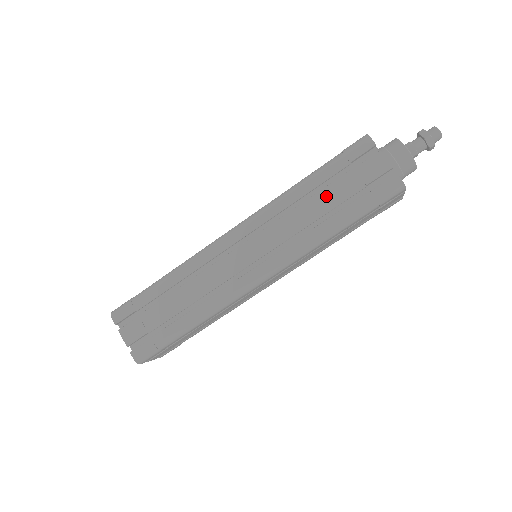
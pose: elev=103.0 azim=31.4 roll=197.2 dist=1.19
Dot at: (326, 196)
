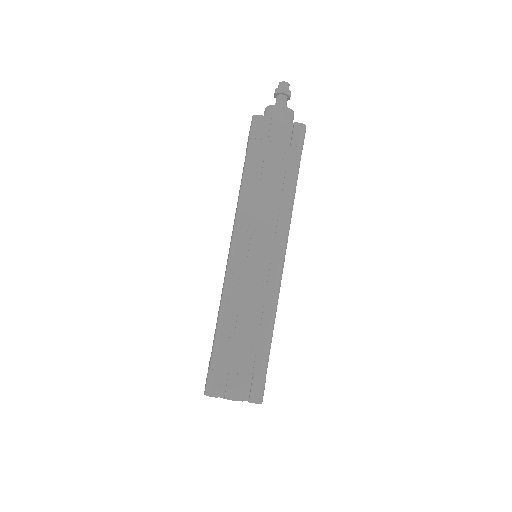
Dot at: (269, 172)
